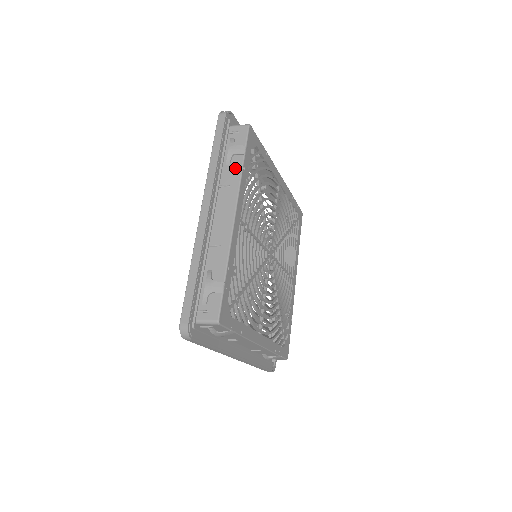
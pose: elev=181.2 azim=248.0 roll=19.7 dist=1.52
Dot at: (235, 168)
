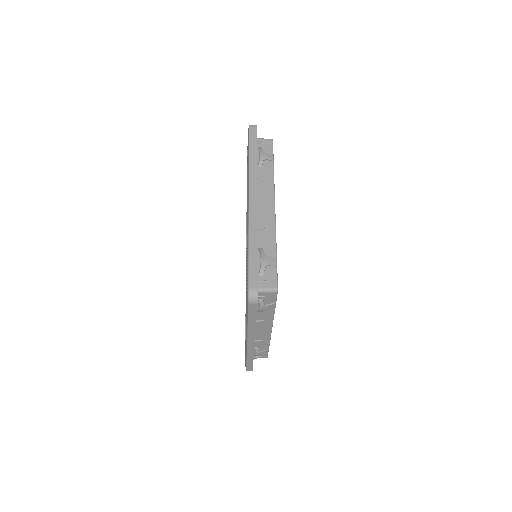
Dot at: (267, 170)
